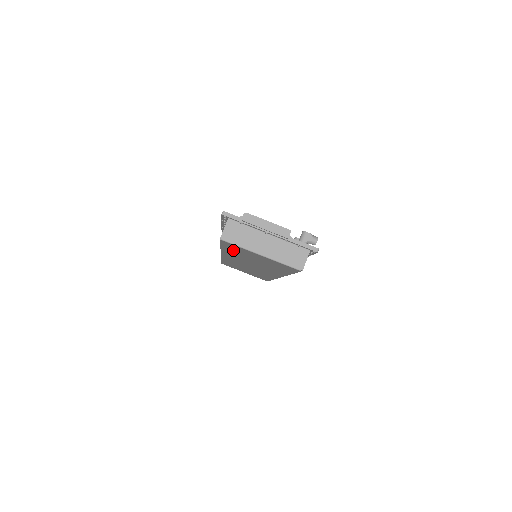
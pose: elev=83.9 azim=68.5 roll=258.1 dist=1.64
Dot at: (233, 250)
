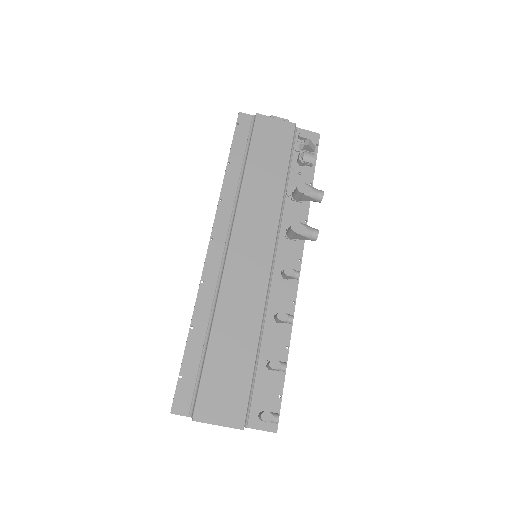
Dot at: occluded
